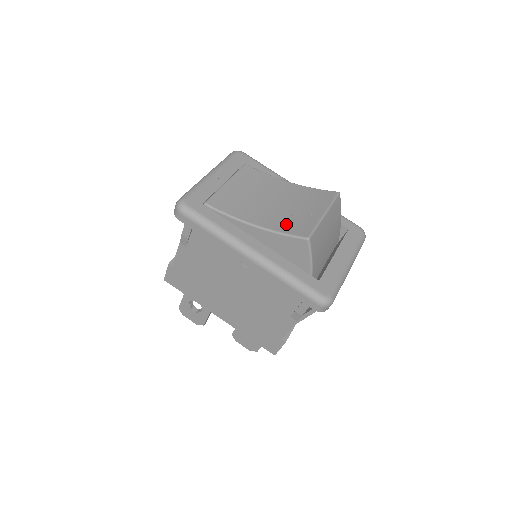
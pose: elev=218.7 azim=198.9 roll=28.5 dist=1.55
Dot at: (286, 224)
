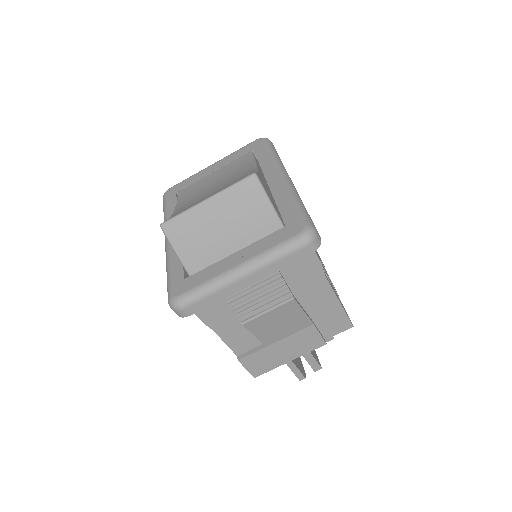
Dot at: occluded
